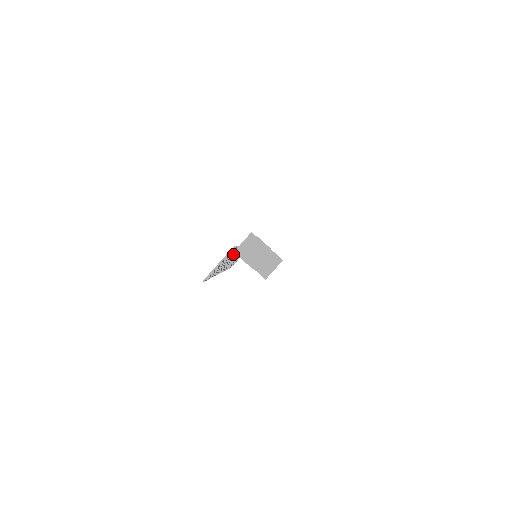
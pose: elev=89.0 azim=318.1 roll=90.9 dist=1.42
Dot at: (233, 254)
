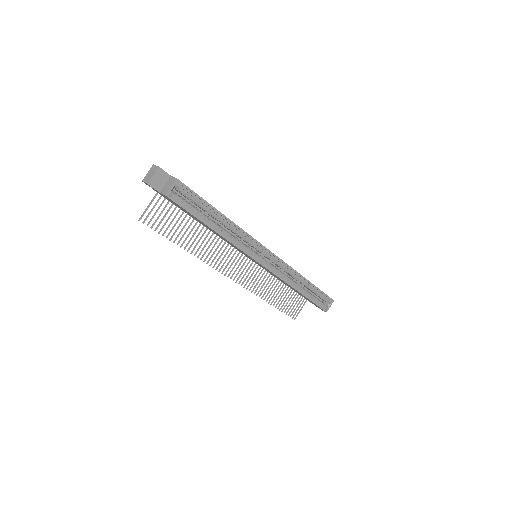
Dot at: (198, 228)
